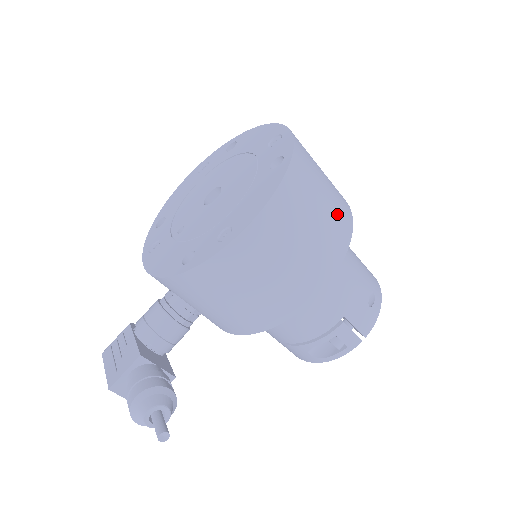
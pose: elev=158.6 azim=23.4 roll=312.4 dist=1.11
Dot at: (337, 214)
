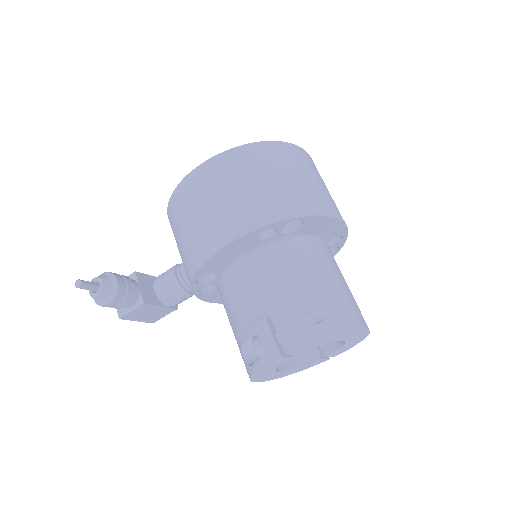
Dot at: (282, 196)
